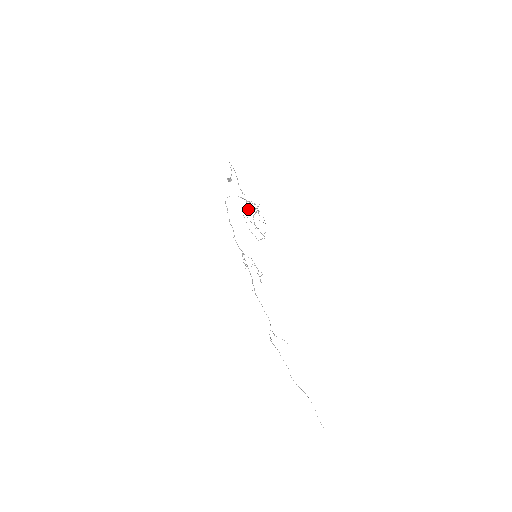
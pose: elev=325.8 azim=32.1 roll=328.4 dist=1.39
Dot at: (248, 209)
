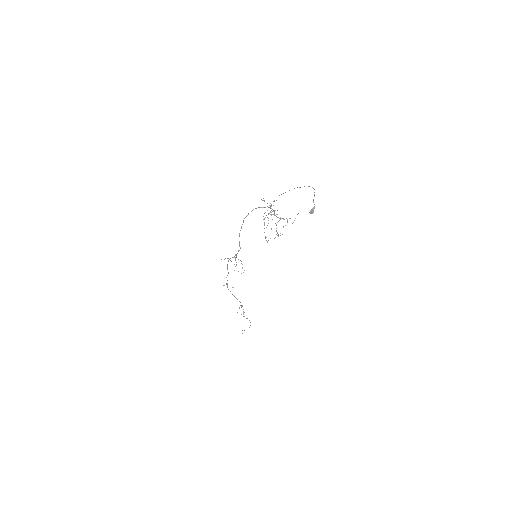
Dot at: occluded
